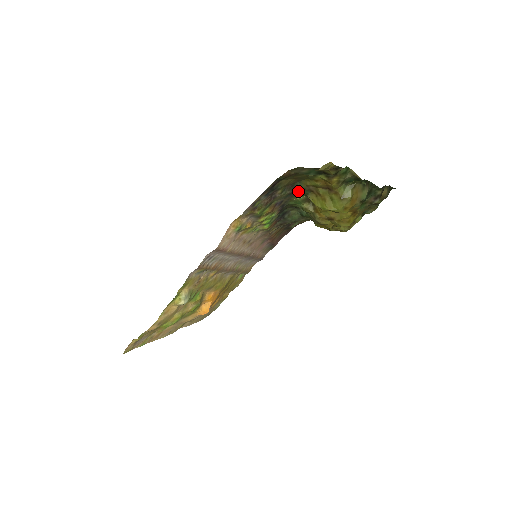
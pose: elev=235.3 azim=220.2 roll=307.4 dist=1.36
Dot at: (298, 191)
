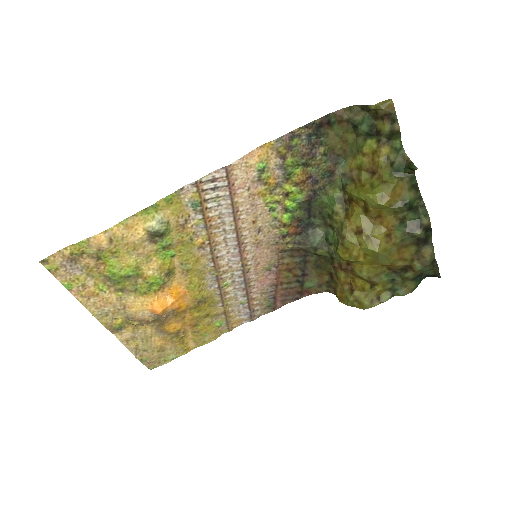
Dot at: (338, 176)
